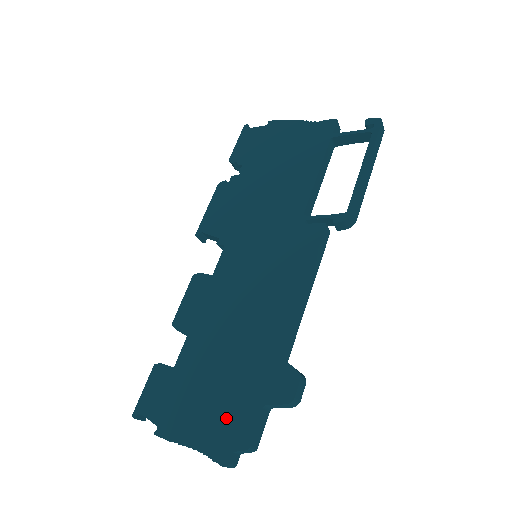
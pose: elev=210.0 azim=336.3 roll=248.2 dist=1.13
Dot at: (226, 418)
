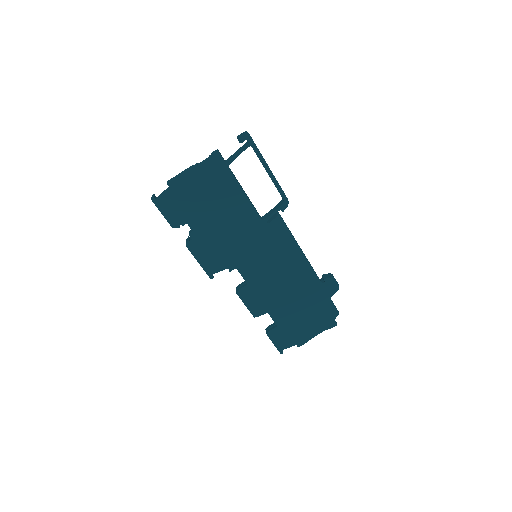
Dot at: (321, 316)
